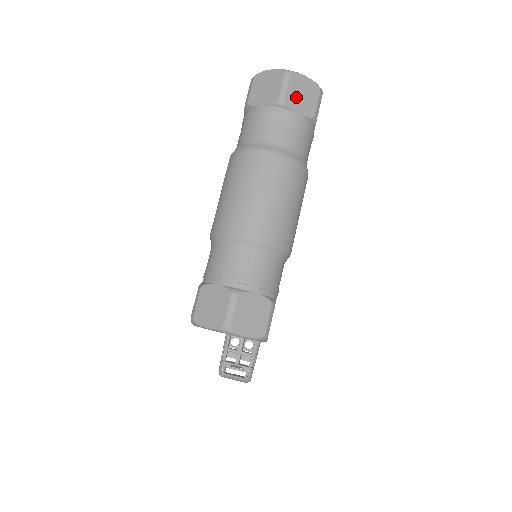
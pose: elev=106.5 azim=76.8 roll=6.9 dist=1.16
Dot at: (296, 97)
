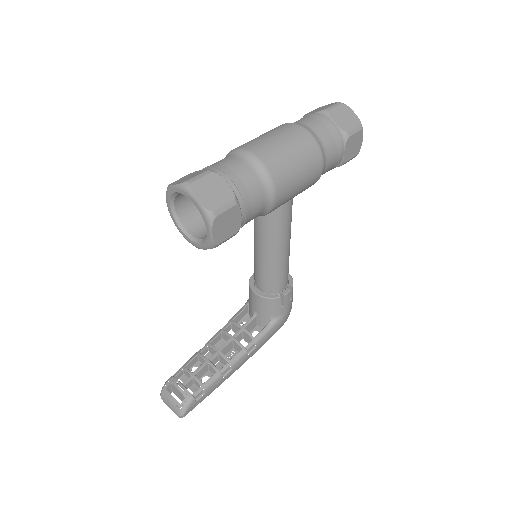
Dot at: (339, 115)
